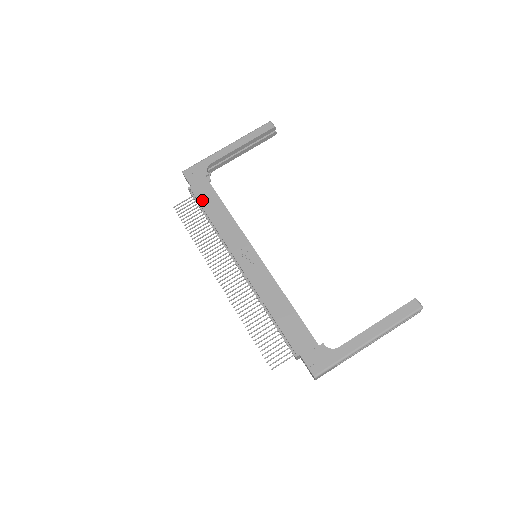
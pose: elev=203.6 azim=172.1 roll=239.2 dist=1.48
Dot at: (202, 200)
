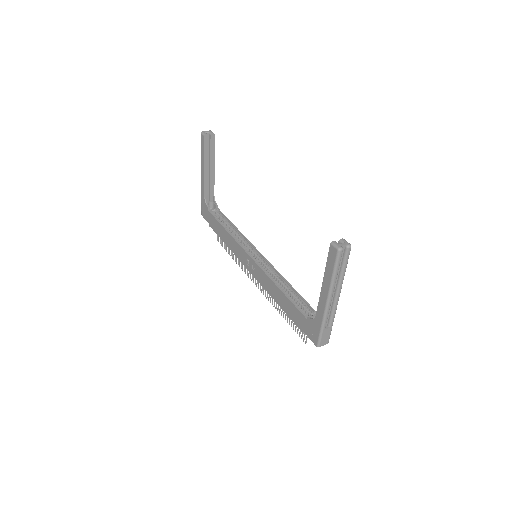
Dot at: (216, 231)
